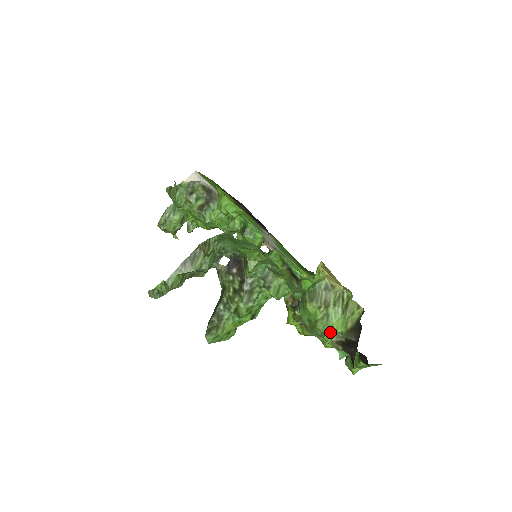
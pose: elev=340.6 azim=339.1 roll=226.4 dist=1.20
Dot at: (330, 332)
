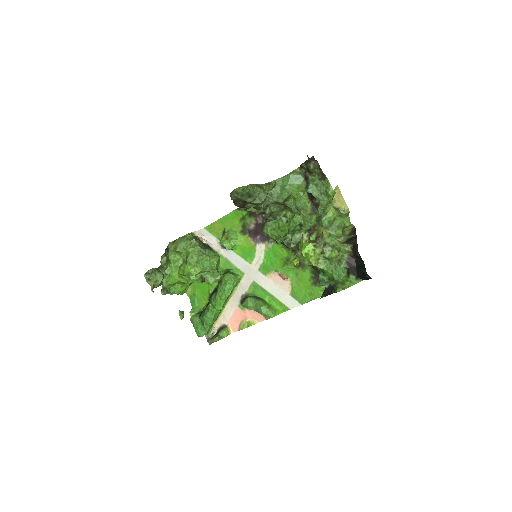
Dot at: (341, 229)
